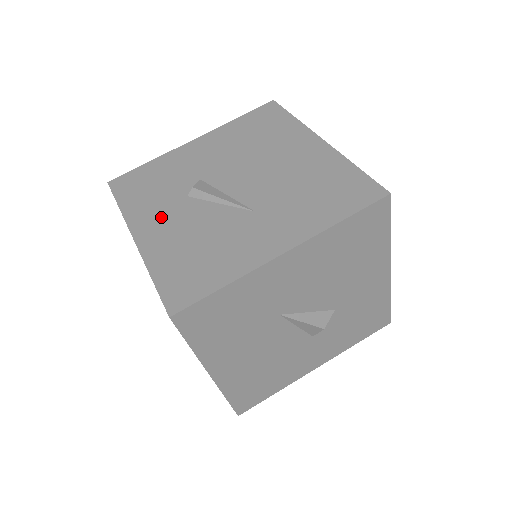
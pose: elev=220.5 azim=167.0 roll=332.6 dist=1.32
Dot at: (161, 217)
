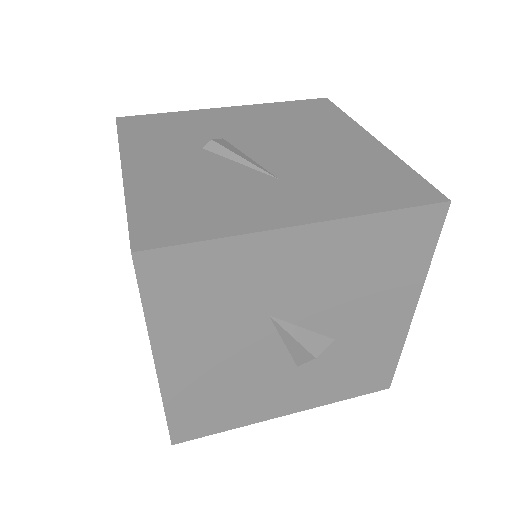
Dot at: (164, 158)
